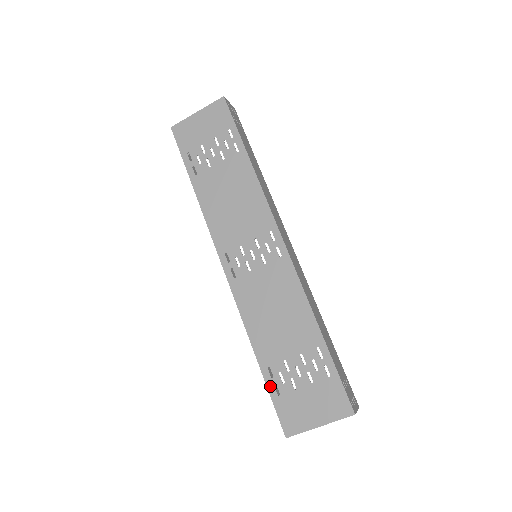
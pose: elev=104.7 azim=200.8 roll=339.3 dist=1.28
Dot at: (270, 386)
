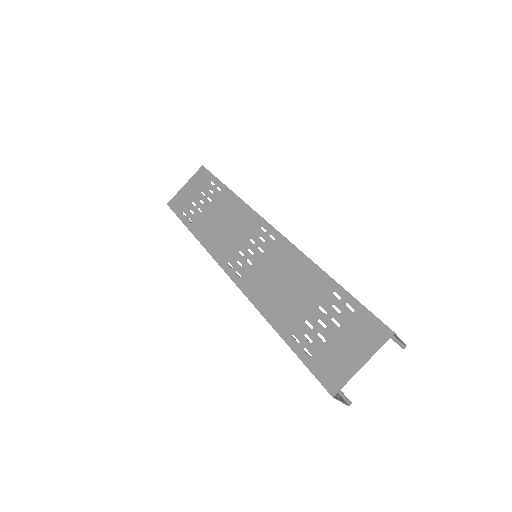
Dot at: (299, 352)
